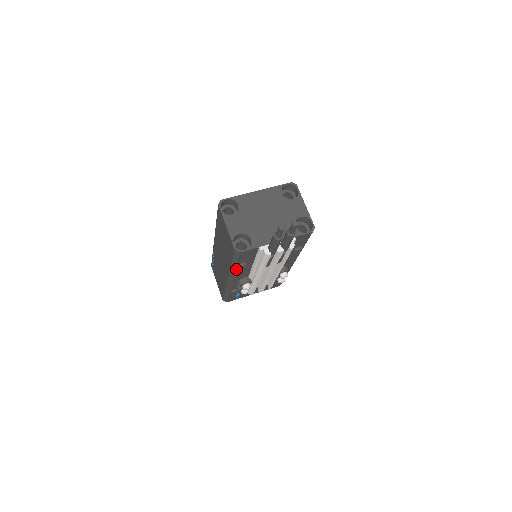
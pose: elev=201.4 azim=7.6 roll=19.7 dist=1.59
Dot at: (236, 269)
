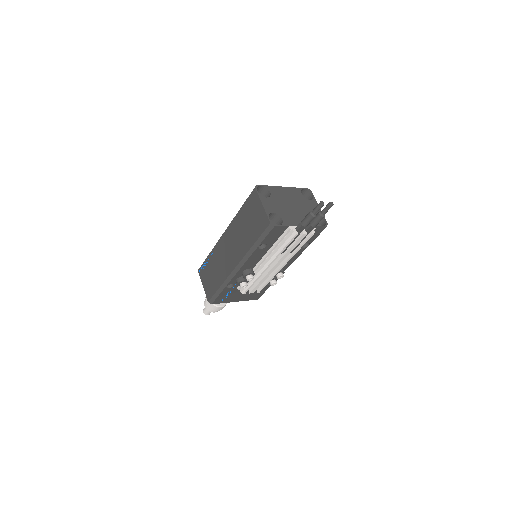
Dot at: (255, 251)
